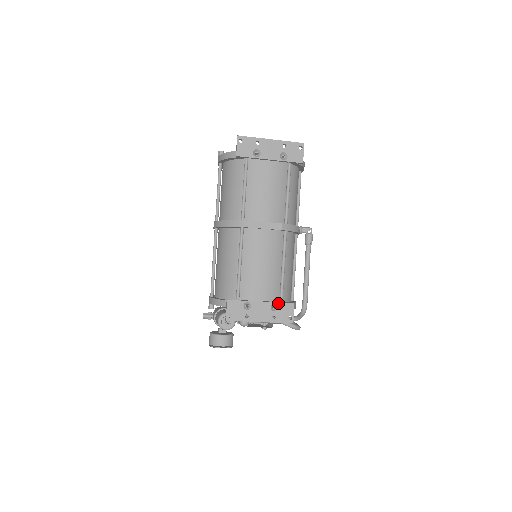
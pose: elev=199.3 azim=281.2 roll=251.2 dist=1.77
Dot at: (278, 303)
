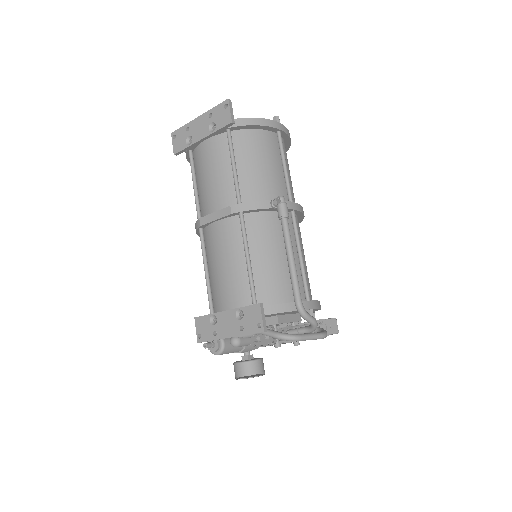
Dot at: (242, 308)
